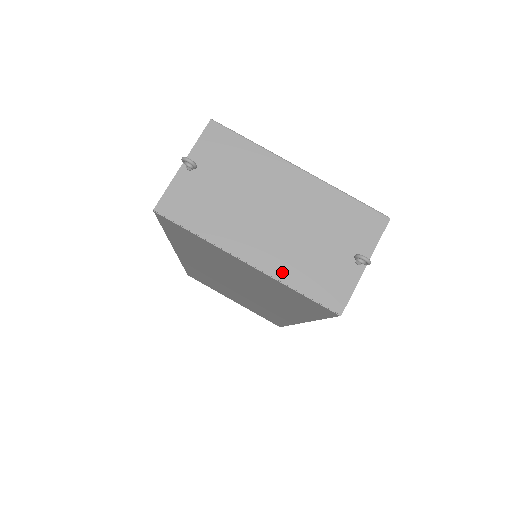
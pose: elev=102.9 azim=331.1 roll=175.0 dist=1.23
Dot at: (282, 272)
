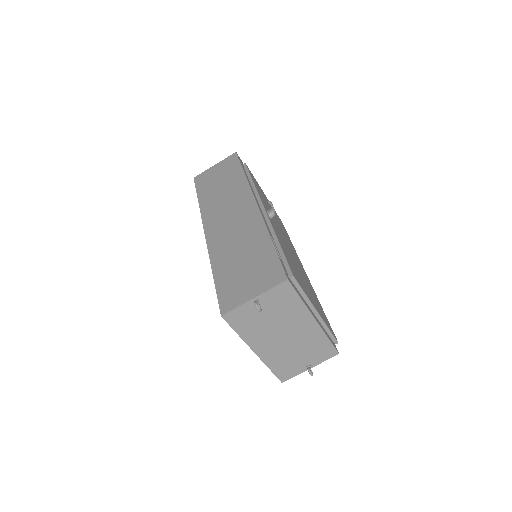
Dot at: (269, 361)
